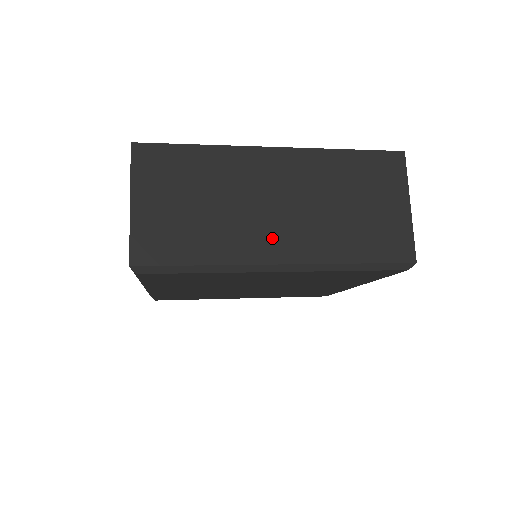
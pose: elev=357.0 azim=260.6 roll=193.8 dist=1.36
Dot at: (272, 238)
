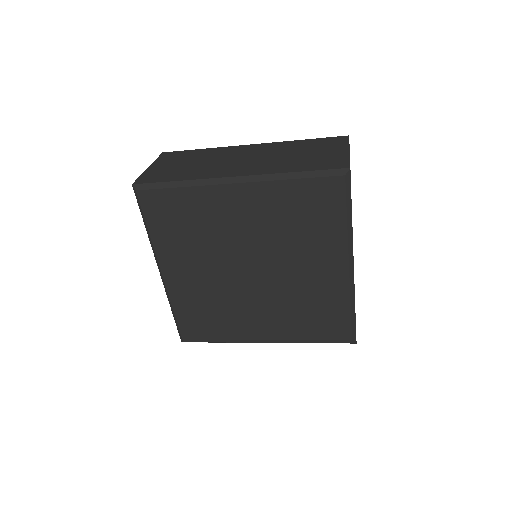
Dot at: (234, 169)
